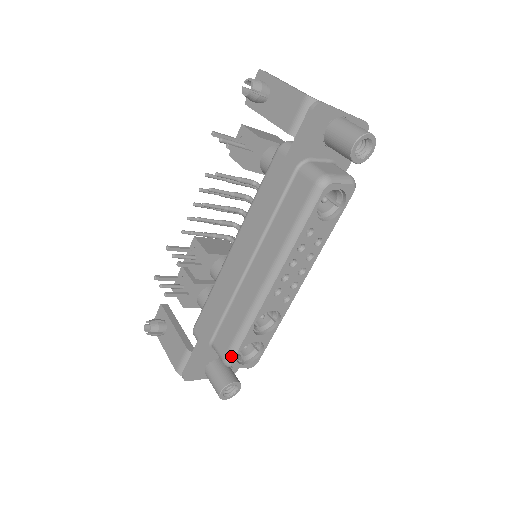
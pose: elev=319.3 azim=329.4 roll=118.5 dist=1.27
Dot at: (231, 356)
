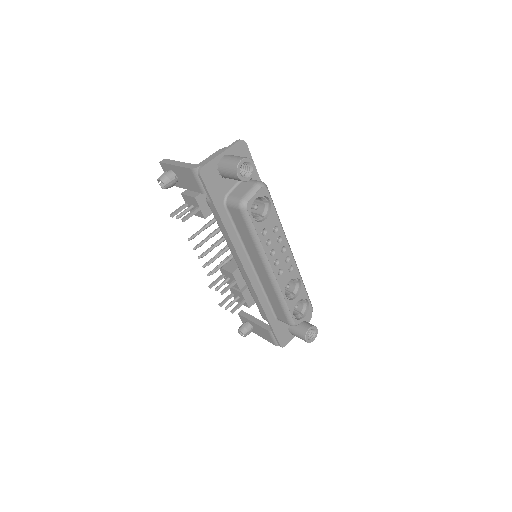
Dot at: (291, 321)
